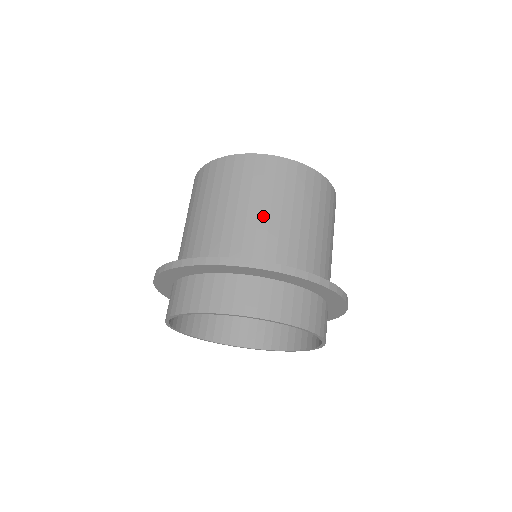
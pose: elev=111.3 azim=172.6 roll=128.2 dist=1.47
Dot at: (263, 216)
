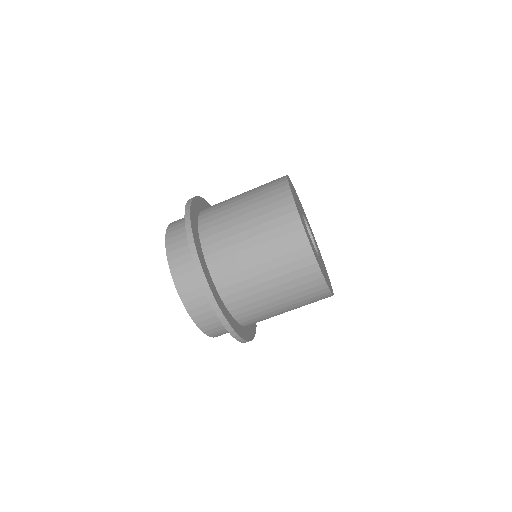
Dot at: (249, 253)
